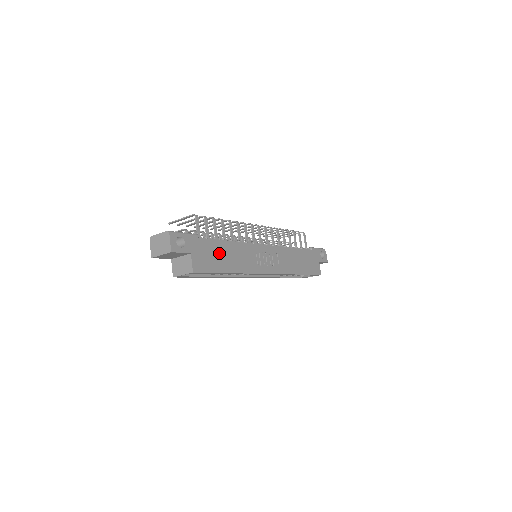
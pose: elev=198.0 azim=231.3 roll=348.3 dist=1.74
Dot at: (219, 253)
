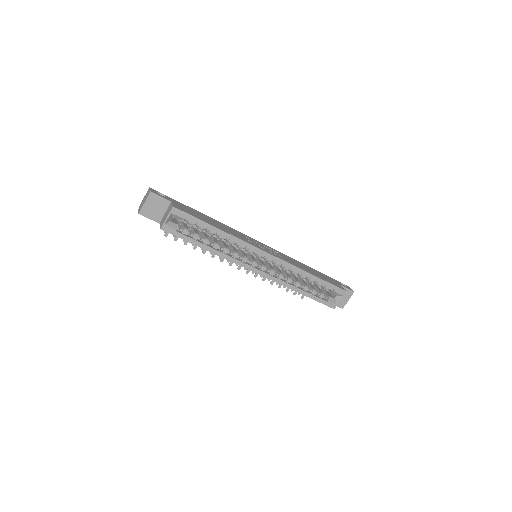
Dot at: (203, 217)
